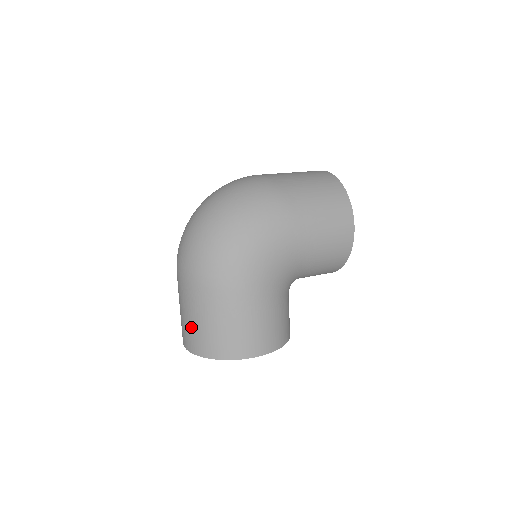
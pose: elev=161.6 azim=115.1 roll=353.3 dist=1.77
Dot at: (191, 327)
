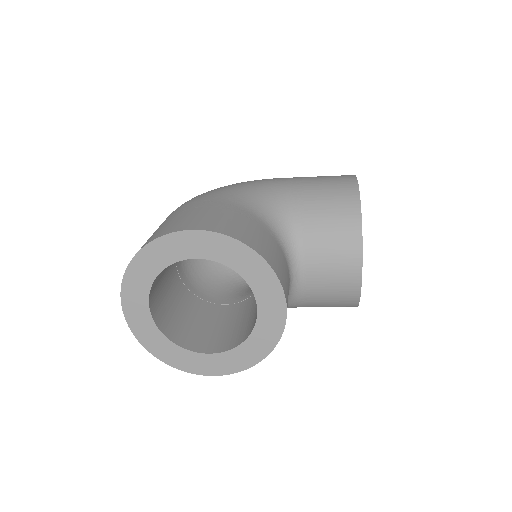
Dot at: occluded
